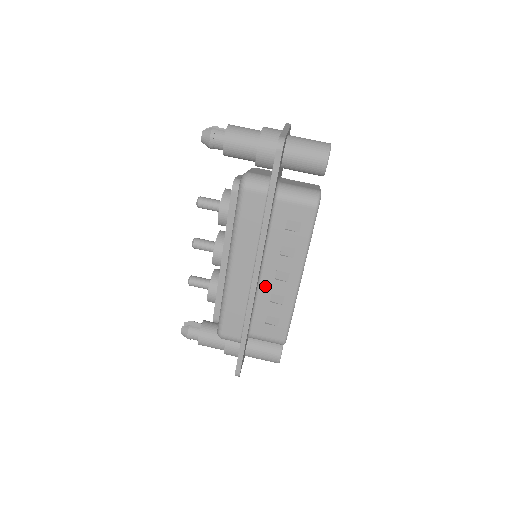
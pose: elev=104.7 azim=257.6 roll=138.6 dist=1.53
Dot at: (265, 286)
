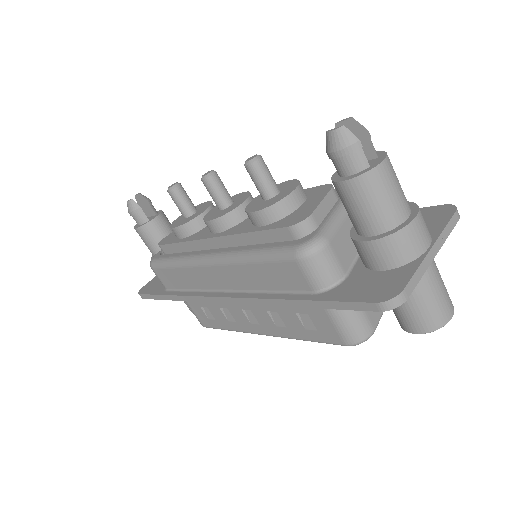
Dot at: occluded
